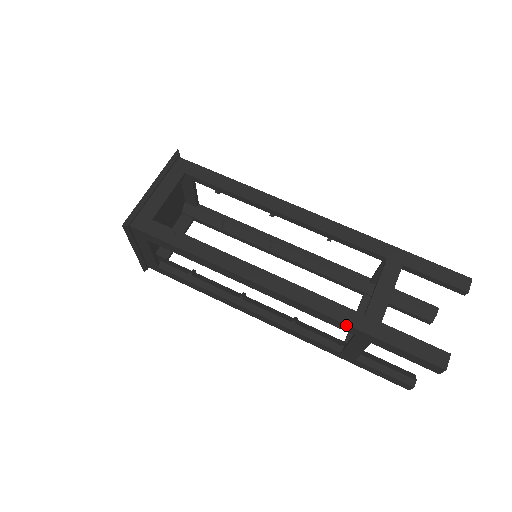
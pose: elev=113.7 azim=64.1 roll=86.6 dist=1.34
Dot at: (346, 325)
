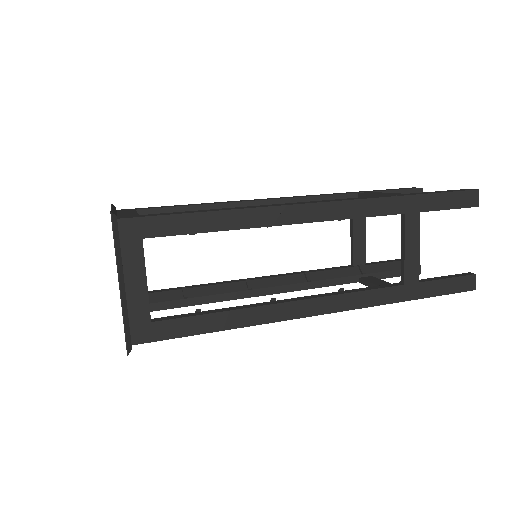
Dot at: (393, 198)
